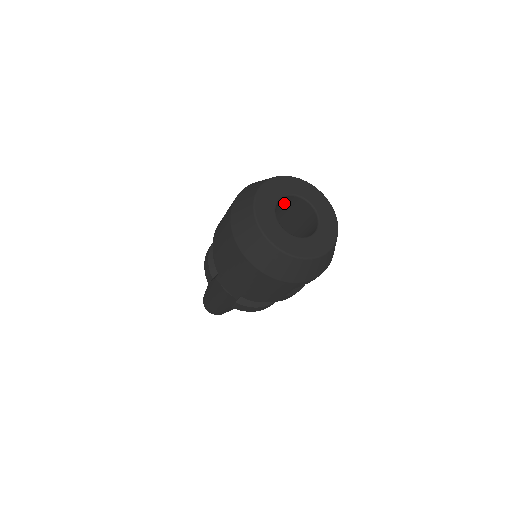
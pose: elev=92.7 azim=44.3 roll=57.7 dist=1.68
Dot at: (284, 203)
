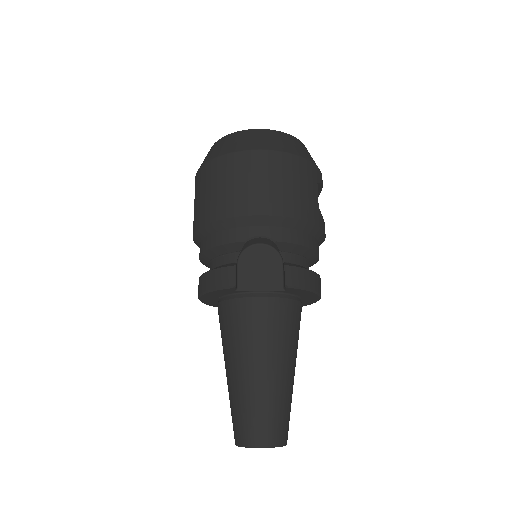
Dot at: occluded
